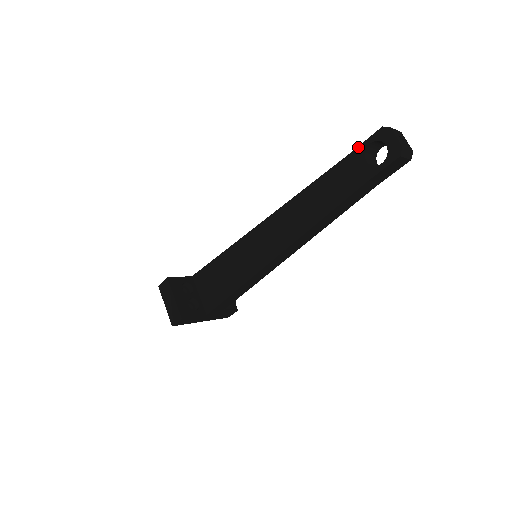
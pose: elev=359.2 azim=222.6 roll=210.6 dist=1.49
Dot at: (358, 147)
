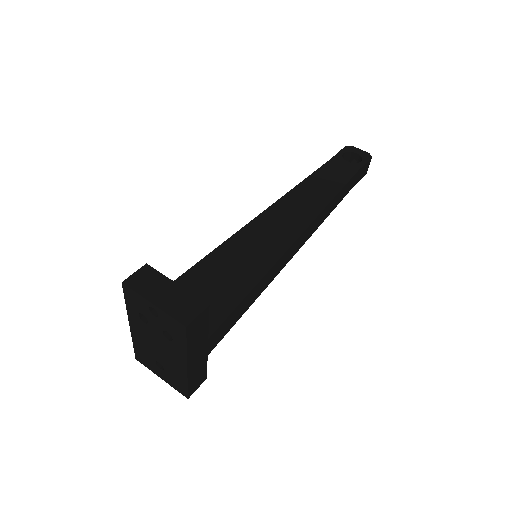
Dot at: (335, 156)
